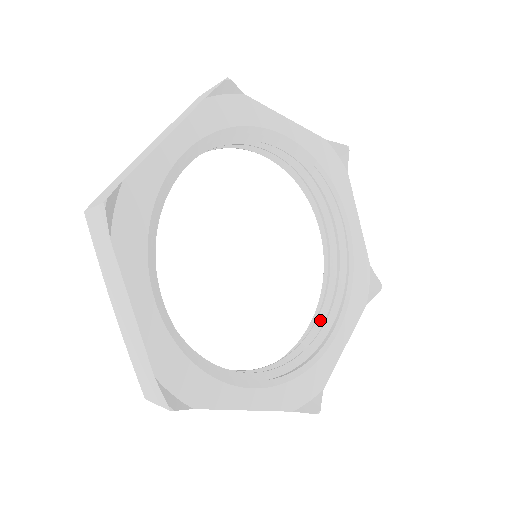
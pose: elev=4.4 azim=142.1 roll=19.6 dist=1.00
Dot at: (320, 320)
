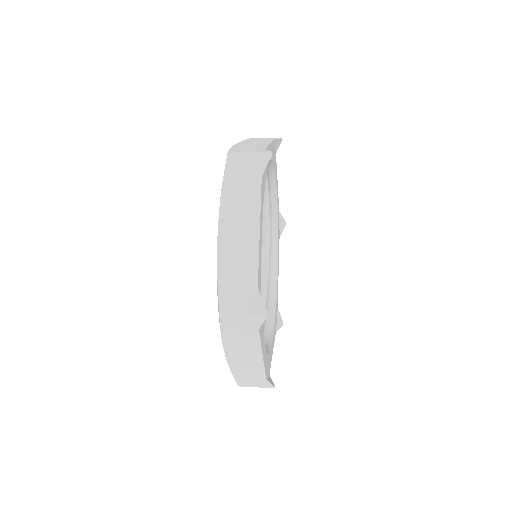
Dot at: occluded
